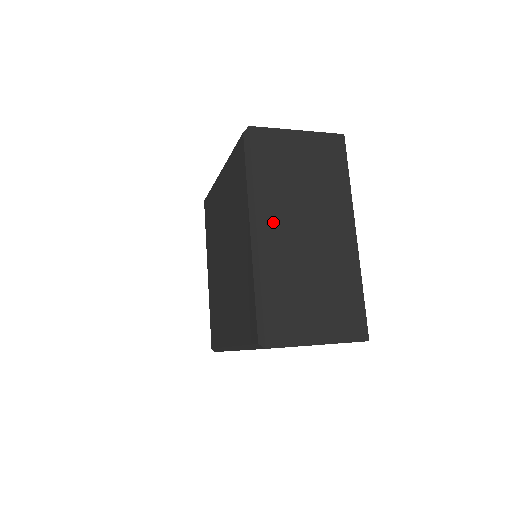
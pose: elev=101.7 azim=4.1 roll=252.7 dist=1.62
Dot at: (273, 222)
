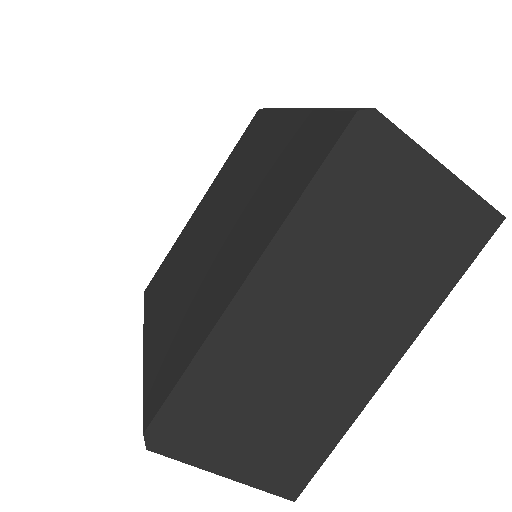
Dot at: (289, 289)
